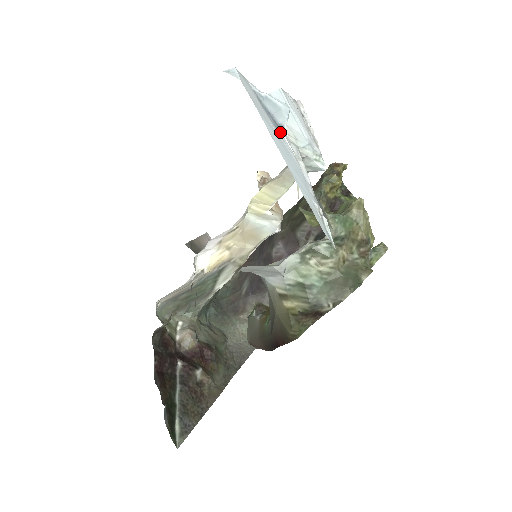
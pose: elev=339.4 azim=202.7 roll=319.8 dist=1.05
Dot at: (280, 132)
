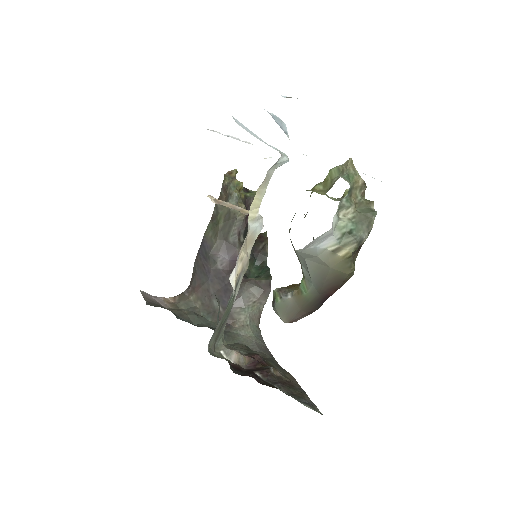
Dot at: (288, 137)
